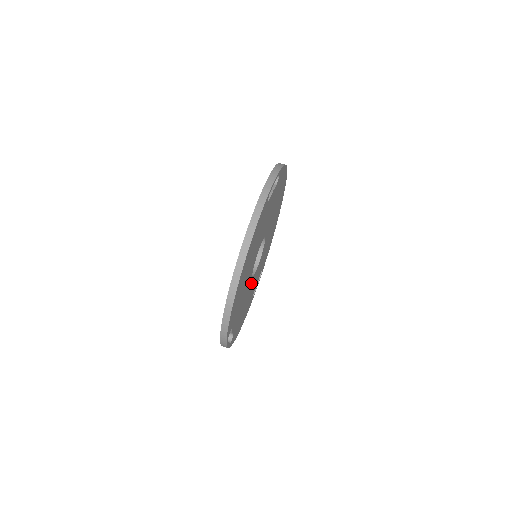
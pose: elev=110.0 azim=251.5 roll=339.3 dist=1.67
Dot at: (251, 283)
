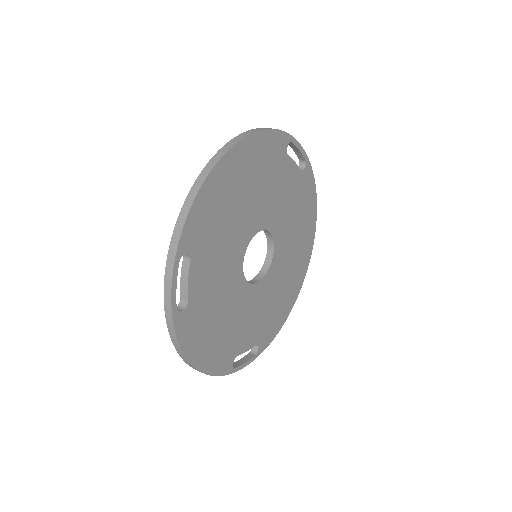
Dot at: (238, 285)
